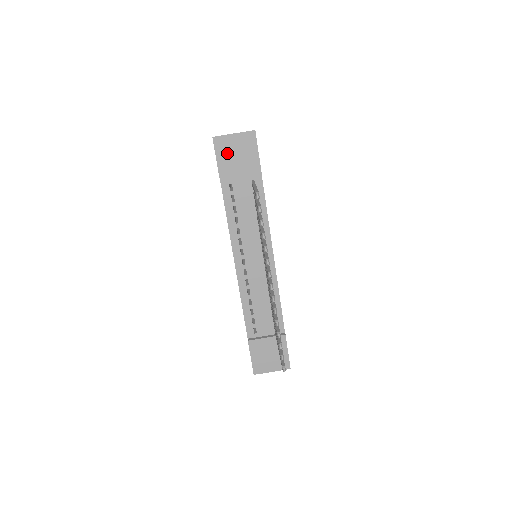
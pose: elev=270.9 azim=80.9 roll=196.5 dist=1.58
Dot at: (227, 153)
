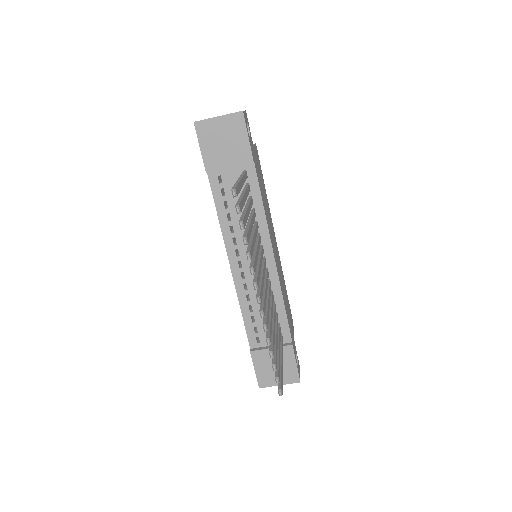
Dot at: (212, 140)
